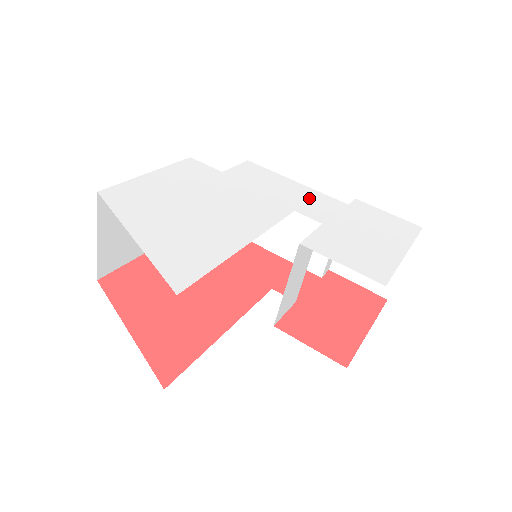
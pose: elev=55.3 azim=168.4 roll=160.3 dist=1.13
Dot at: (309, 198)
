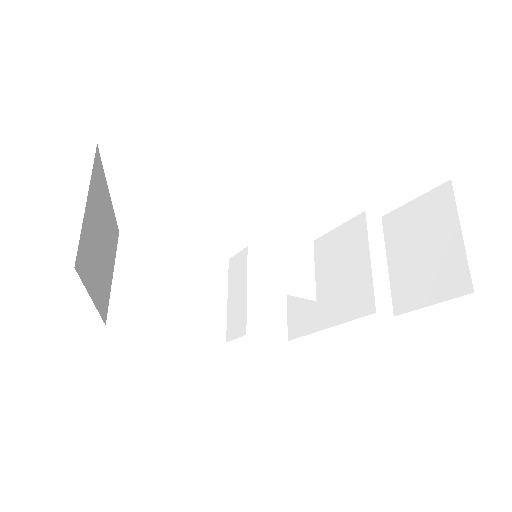
Dot at: occluded
